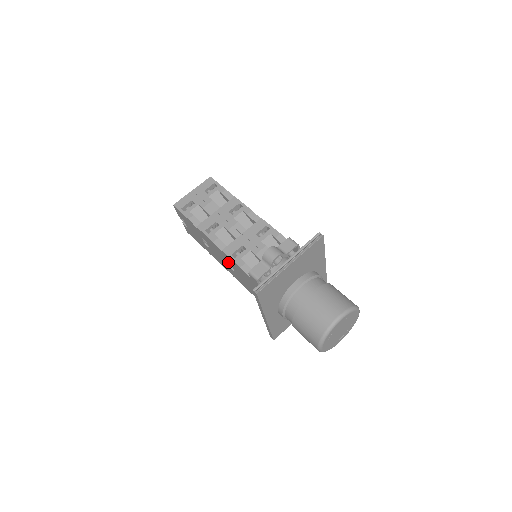
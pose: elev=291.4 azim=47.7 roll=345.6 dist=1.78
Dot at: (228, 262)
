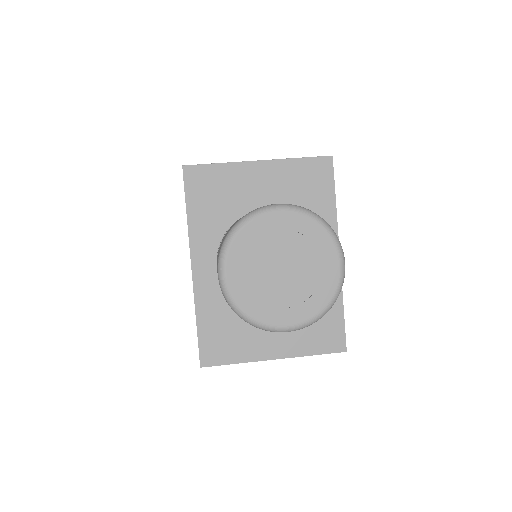
Dot at: occluded
